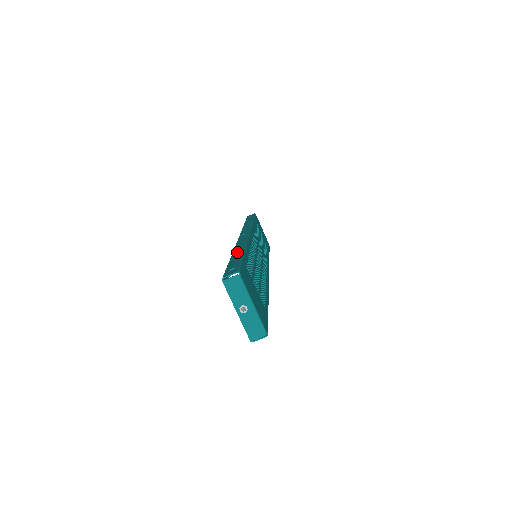
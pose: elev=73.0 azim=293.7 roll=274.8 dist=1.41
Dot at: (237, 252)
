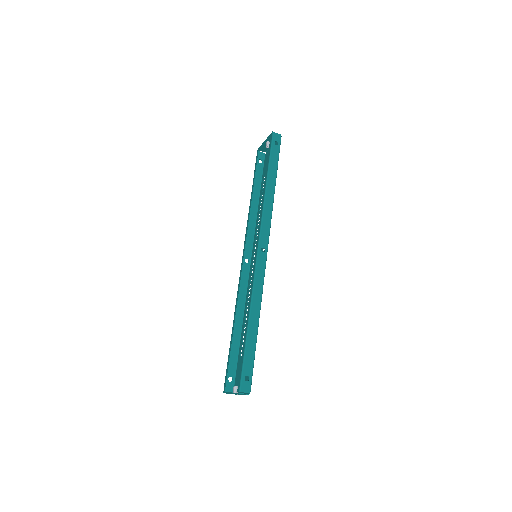
Dot at: (253, 324)
